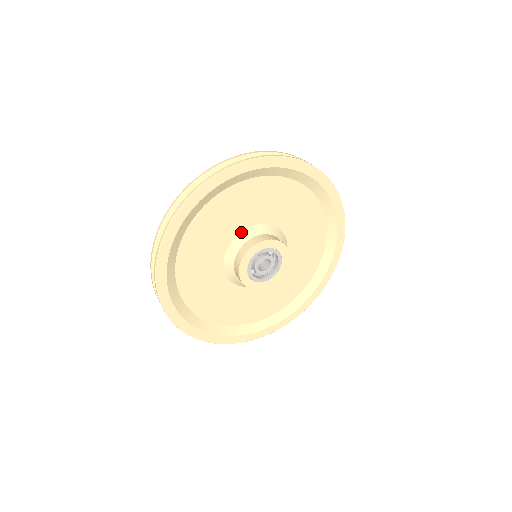
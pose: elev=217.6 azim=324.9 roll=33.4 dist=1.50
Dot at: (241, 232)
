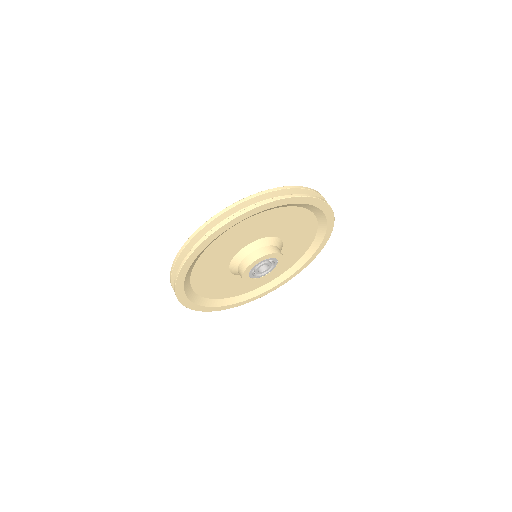
Dot at: (264, 237)
